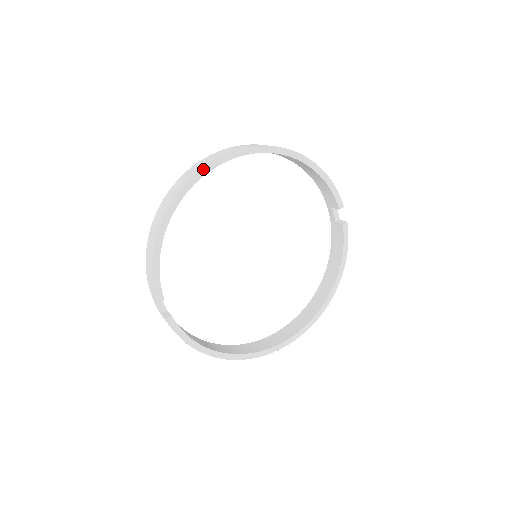
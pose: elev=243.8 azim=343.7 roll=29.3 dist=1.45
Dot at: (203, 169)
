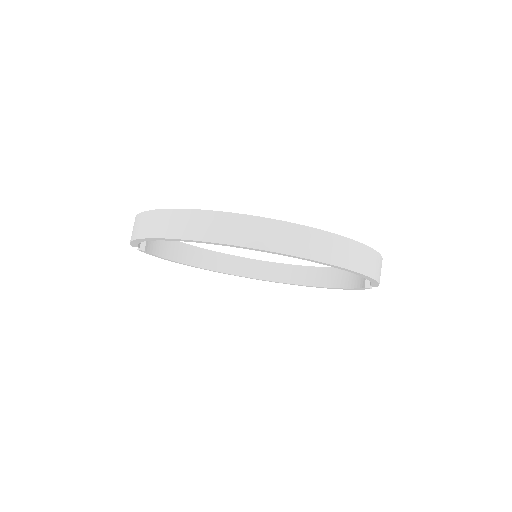
Dot at: (215, 243)
